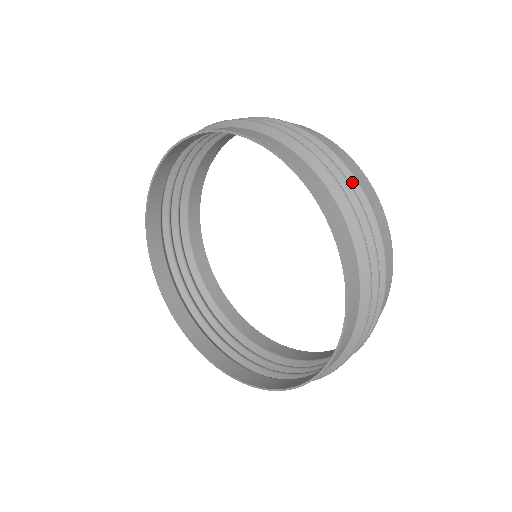
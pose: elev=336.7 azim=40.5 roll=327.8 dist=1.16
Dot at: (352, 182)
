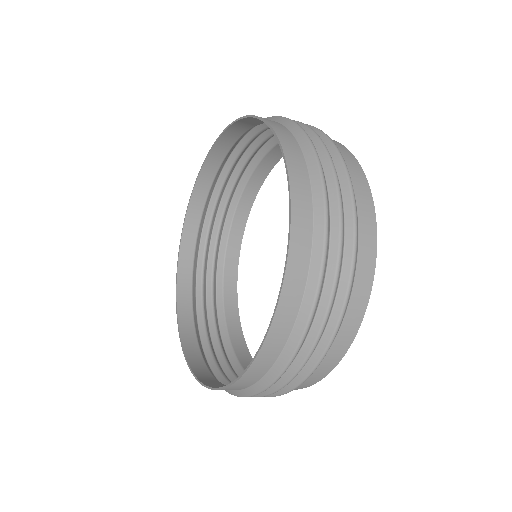
Dot at: (262, 143)
